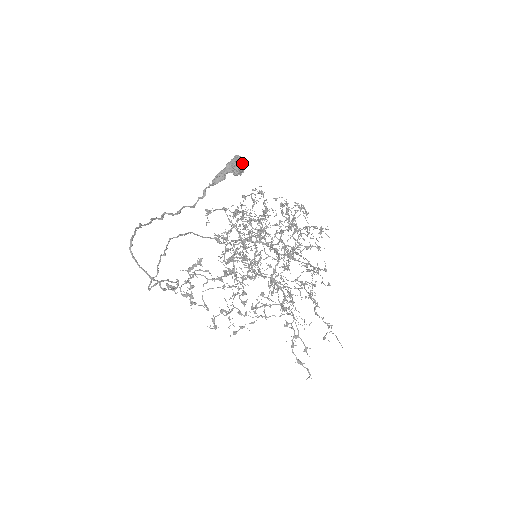
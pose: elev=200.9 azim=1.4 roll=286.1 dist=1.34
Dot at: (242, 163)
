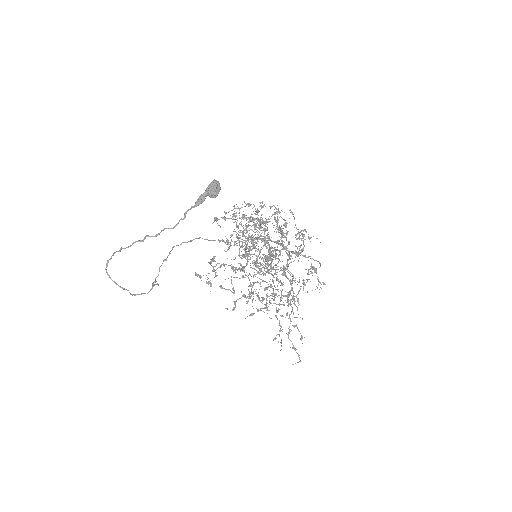
Dot at: (215, 188)
